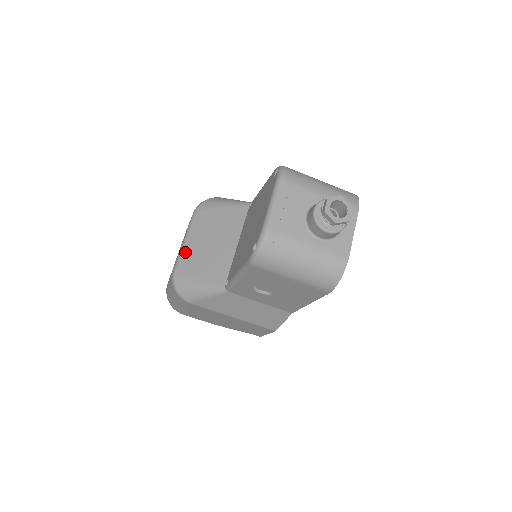
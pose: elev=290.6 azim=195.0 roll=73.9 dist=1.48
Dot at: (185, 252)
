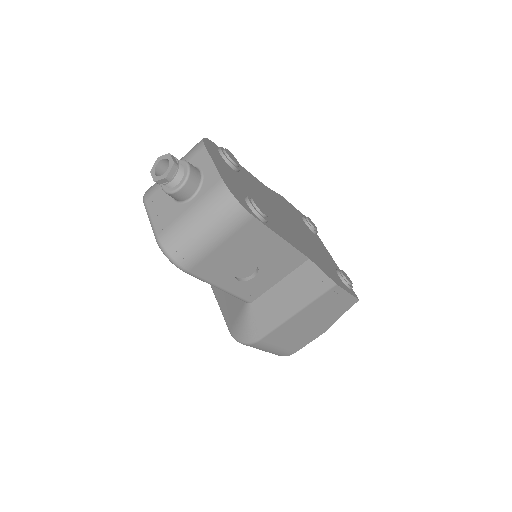
Dot at: (223, 313)
